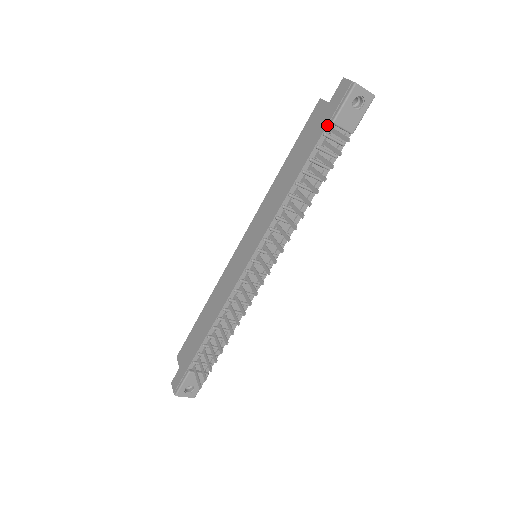
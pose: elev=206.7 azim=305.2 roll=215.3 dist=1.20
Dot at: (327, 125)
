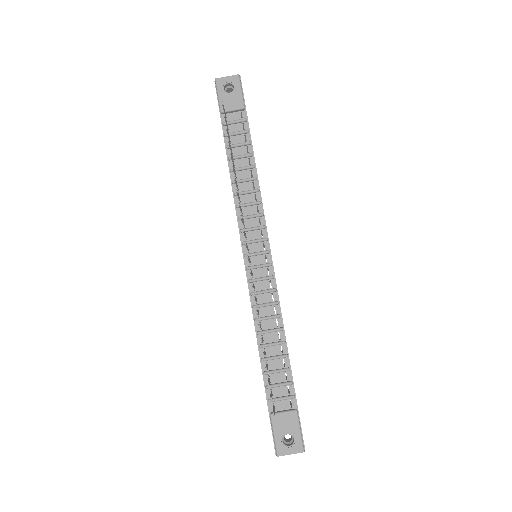
Dot at: occluded
